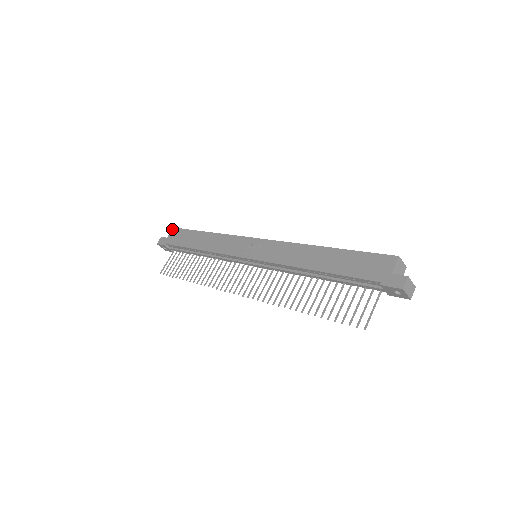
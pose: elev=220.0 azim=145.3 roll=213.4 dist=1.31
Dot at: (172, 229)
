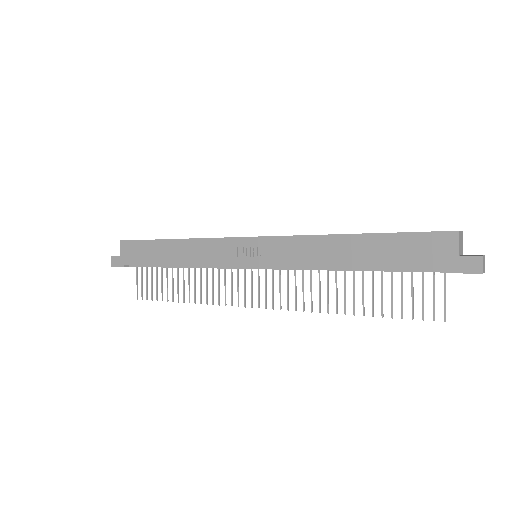
Dot at: (120, 243)
